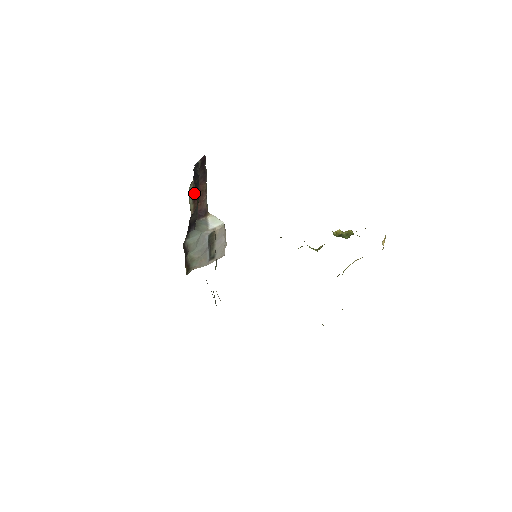
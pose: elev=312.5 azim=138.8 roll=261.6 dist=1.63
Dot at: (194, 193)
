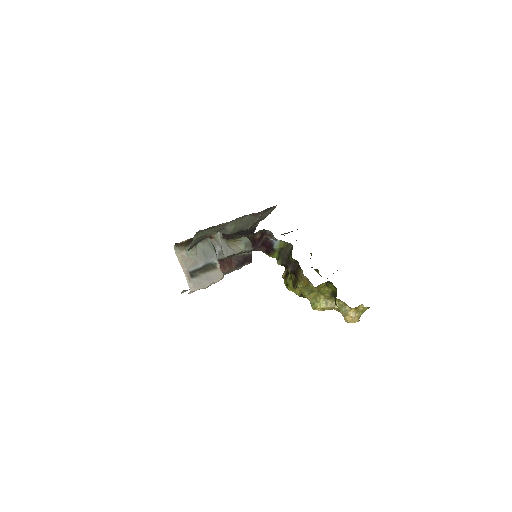
Dot at: (226, 259)
